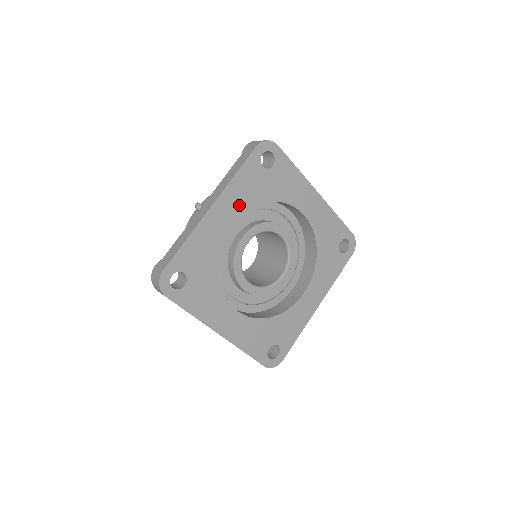
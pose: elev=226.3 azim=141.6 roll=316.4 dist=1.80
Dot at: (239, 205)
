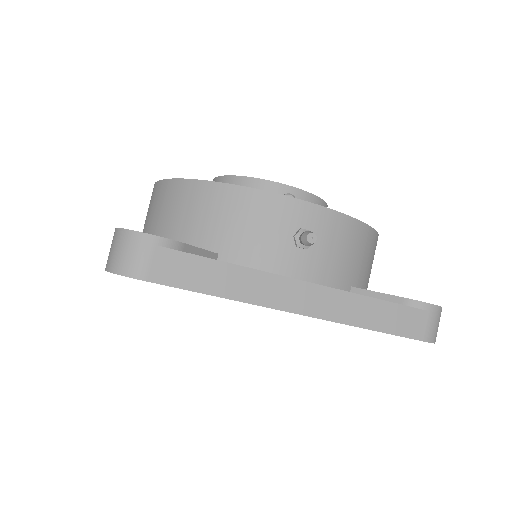
Dot at: occluded
